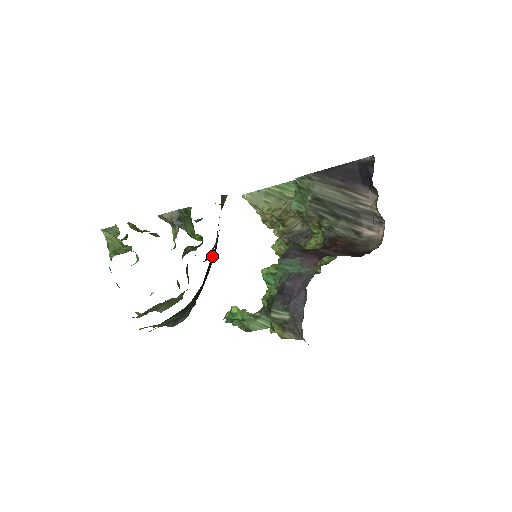
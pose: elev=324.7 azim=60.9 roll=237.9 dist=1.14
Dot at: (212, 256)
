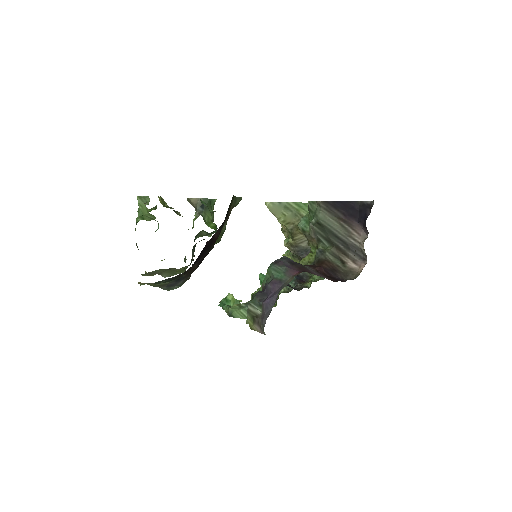
Dot at: (210, 242)
